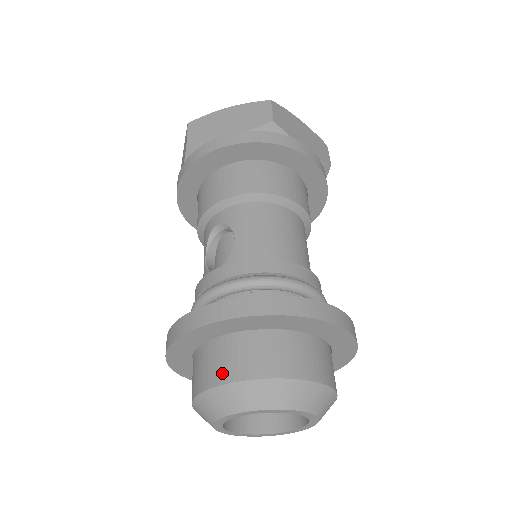
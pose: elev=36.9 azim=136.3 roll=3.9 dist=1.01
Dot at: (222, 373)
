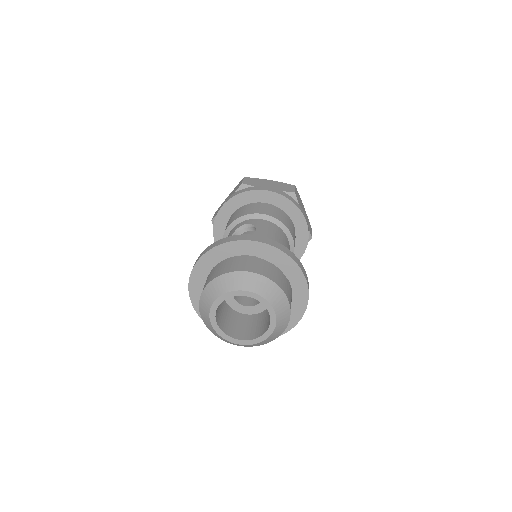
Dot at: (238, 267)
